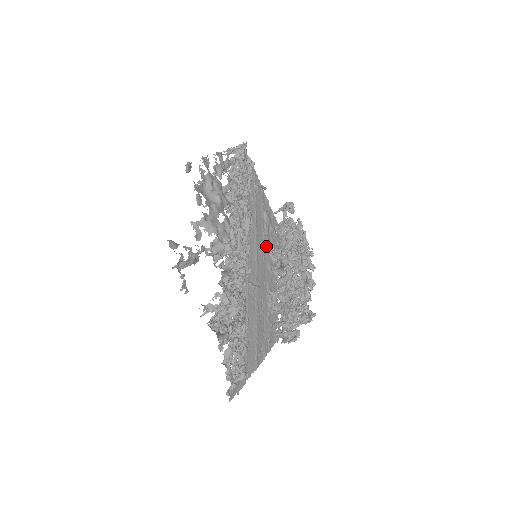
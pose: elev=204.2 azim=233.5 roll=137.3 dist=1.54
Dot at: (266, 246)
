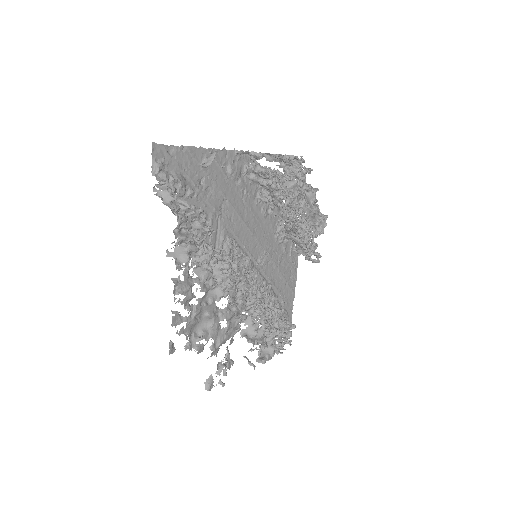
Dot at: (251, 202)
